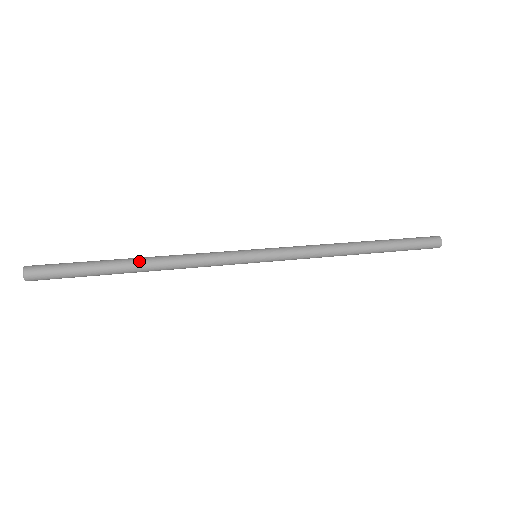
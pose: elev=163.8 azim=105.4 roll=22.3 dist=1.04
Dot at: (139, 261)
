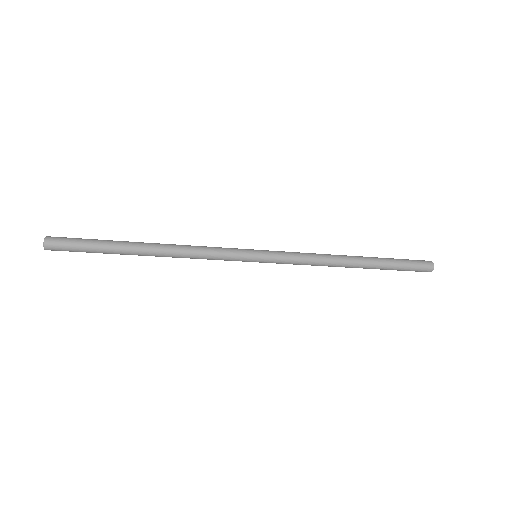
Dot at: (148, 243)
